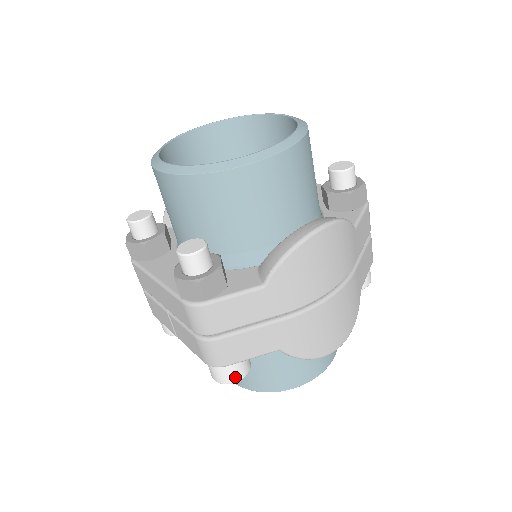
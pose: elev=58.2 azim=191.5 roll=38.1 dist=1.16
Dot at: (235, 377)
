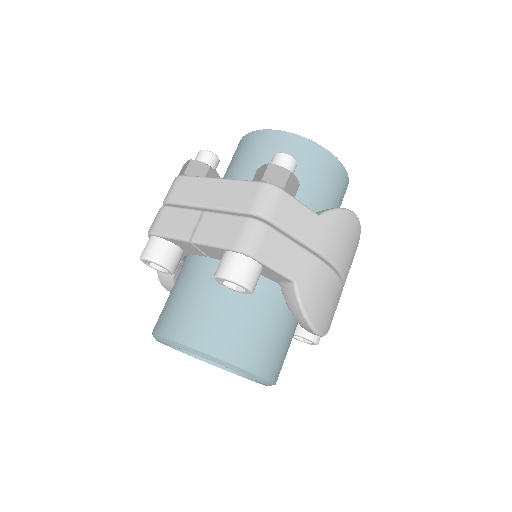
Dot at: (249, 279)
